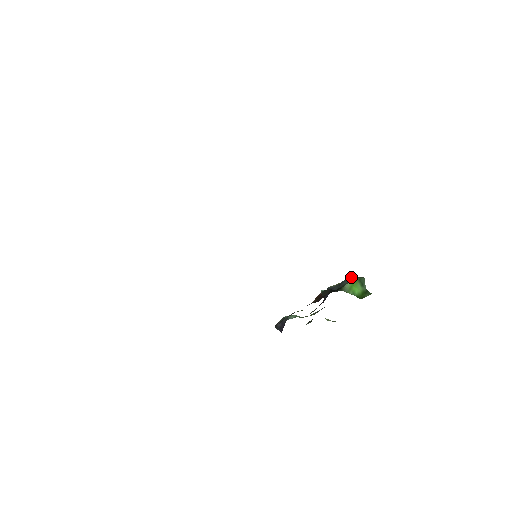
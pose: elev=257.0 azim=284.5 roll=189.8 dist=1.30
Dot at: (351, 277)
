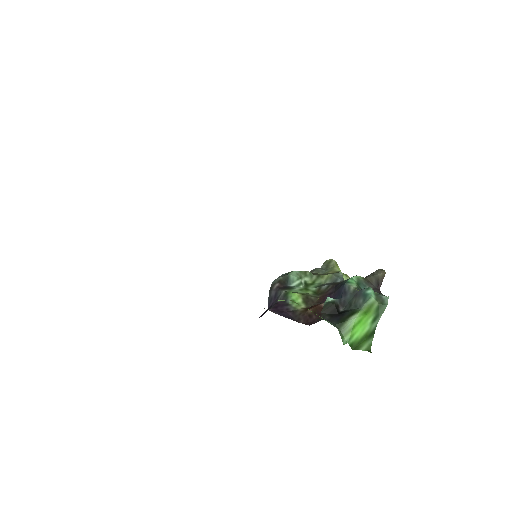
Dot at: (371, 299)
